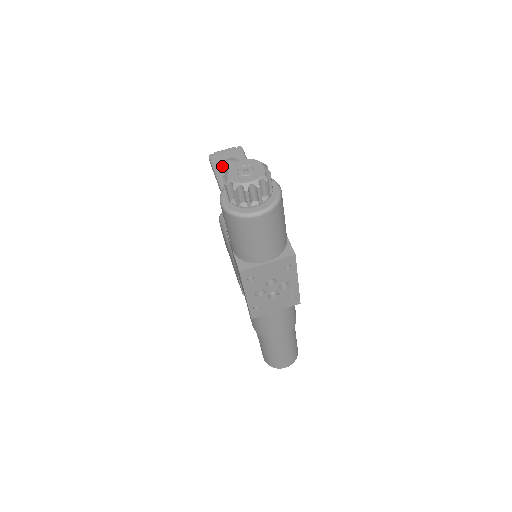
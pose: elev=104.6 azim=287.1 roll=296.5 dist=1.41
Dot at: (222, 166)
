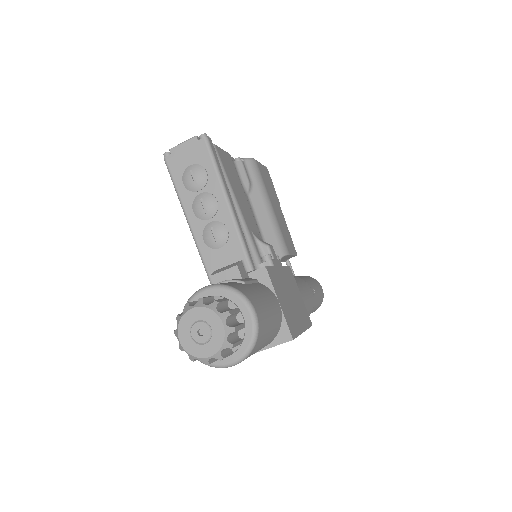
Dot at: (184, 183)
